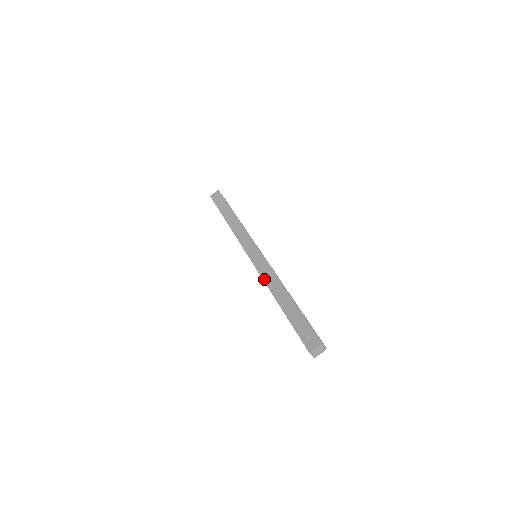
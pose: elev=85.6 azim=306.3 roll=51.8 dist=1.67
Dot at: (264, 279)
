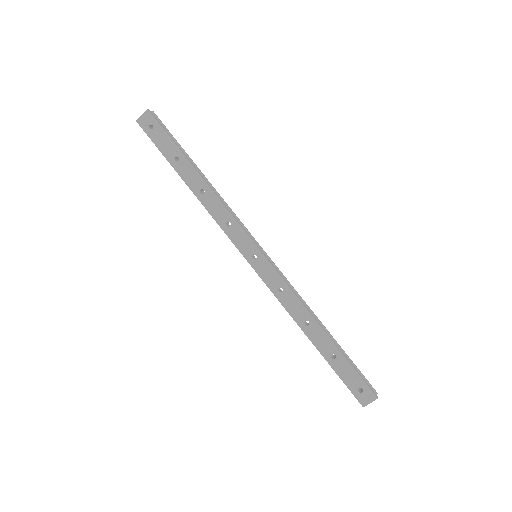
Dot at: (282, 303)
